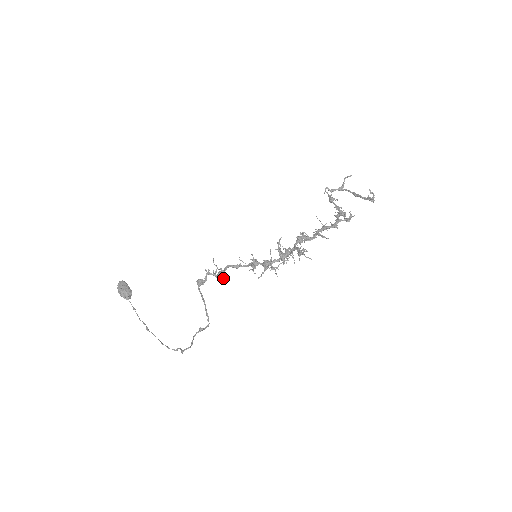
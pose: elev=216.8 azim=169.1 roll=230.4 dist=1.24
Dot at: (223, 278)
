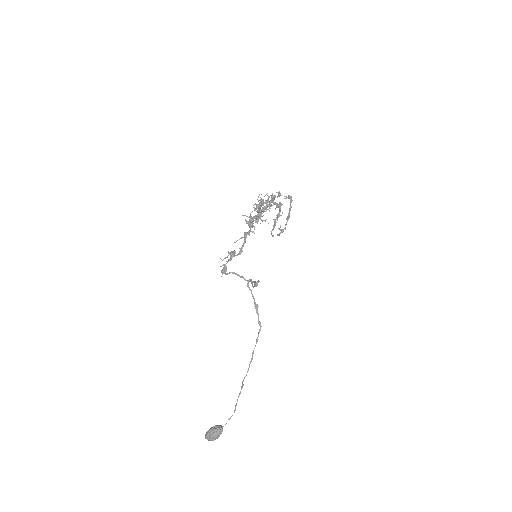
Dot at: (234, 252)
